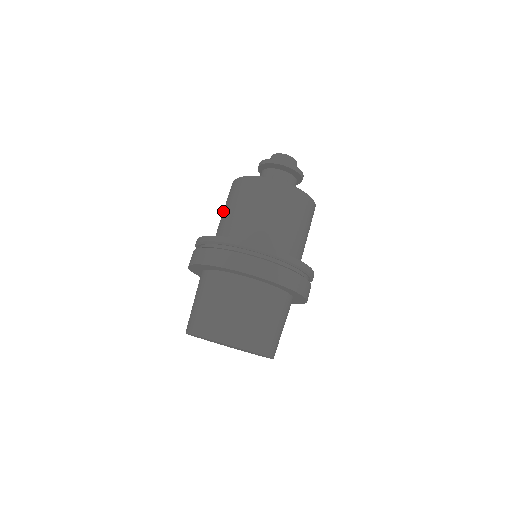
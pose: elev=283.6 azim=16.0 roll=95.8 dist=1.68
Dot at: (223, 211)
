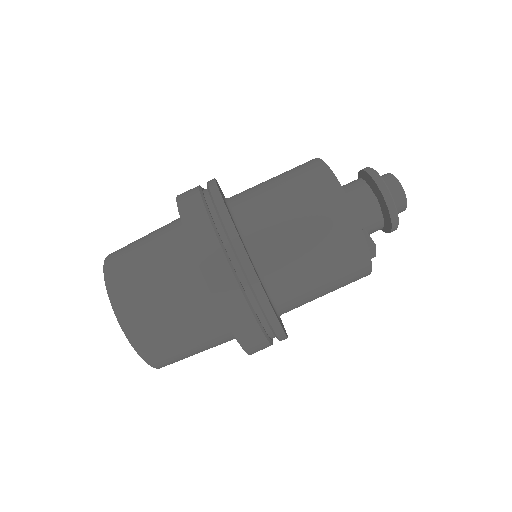
Dot at: (291, 207)
